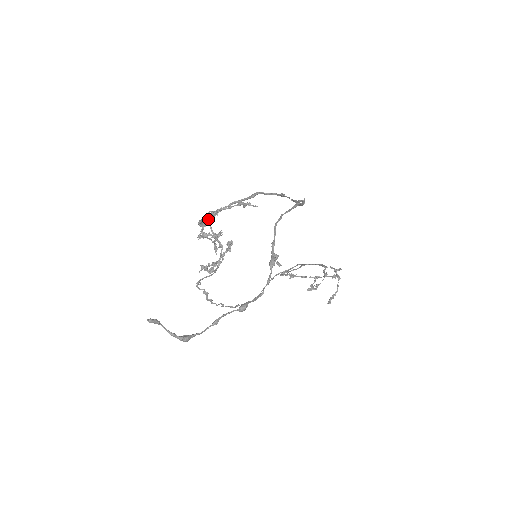
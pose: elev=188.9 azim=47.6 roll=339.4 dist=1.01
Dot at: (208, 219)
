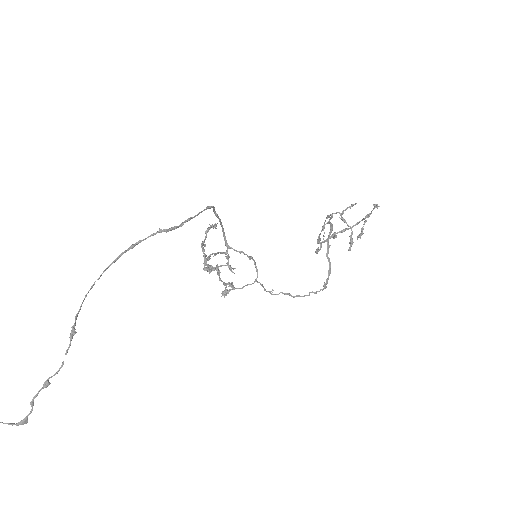
Dot at: (203, 256)
